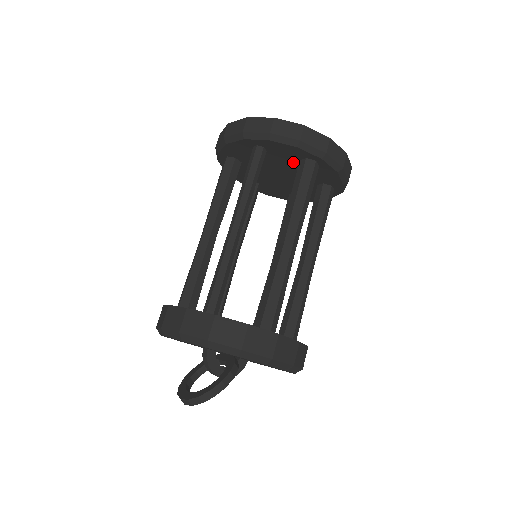
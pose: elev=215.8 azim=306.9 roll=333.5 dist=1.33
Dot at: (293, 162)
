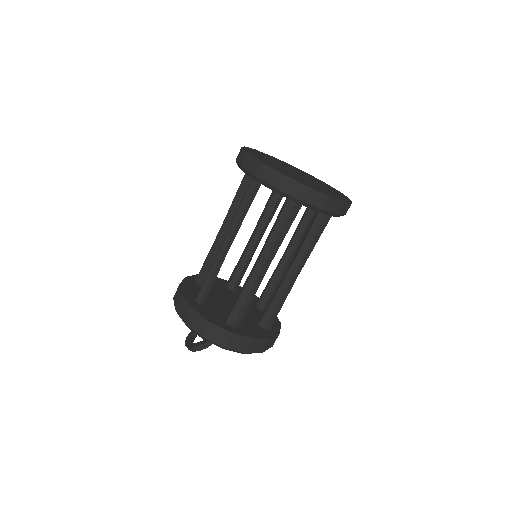
Dot at: occluded
